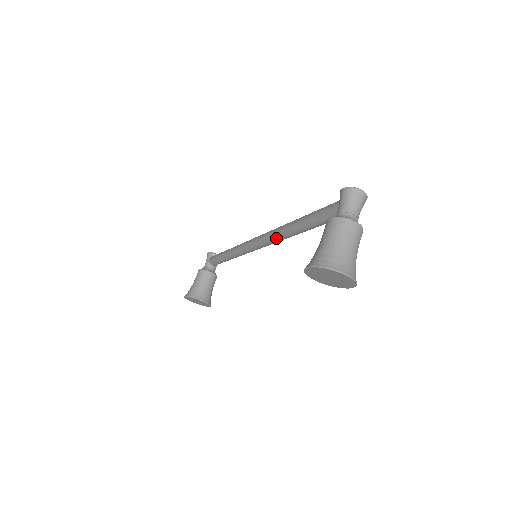
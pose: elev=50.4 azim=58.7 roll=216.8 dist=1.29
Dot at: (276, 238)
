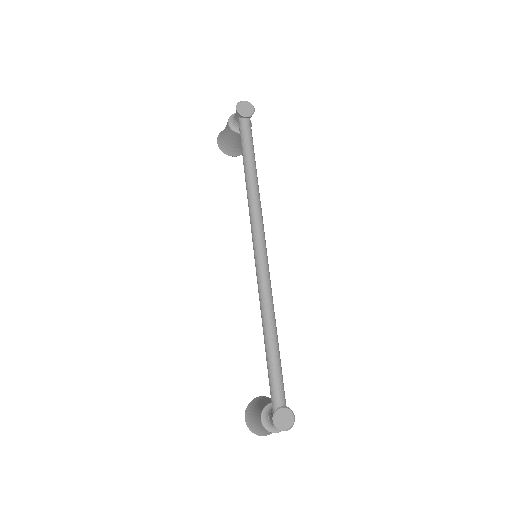
Dot at: occluded
